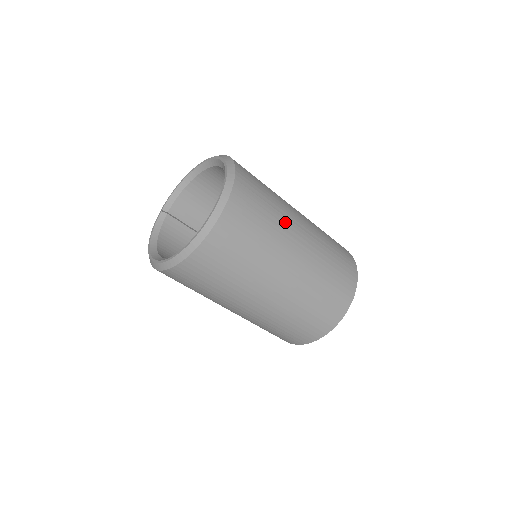
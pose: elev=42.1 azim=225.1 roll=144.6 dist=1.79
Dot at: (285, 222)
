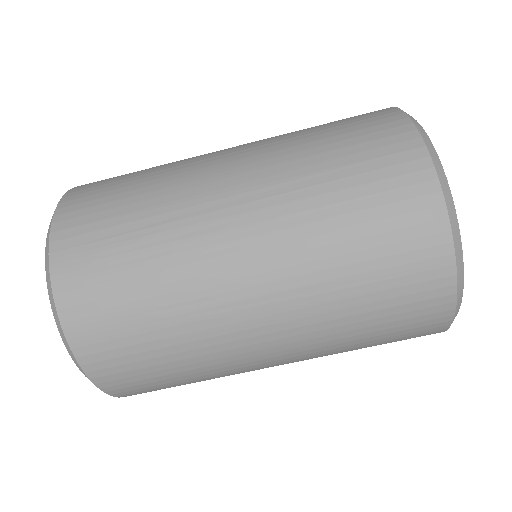
Dot at: (182, 232)
